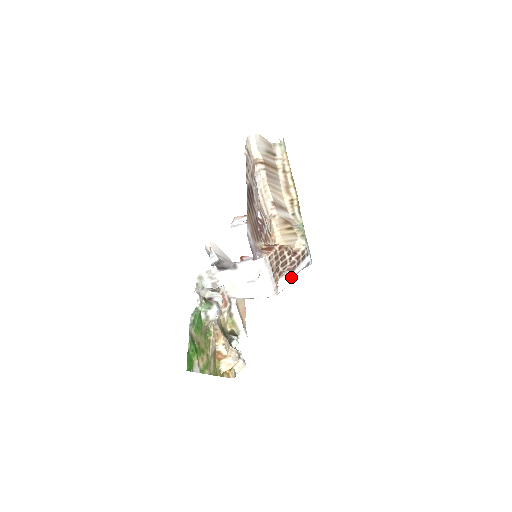
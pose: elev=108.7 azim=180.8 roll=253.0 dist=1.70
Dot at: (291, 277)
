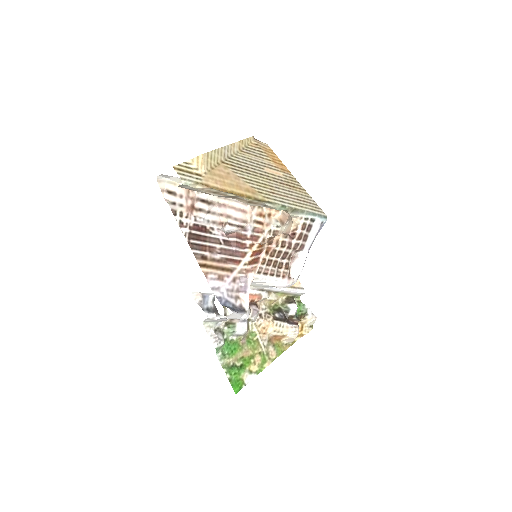
Dot at: (305, 254)
